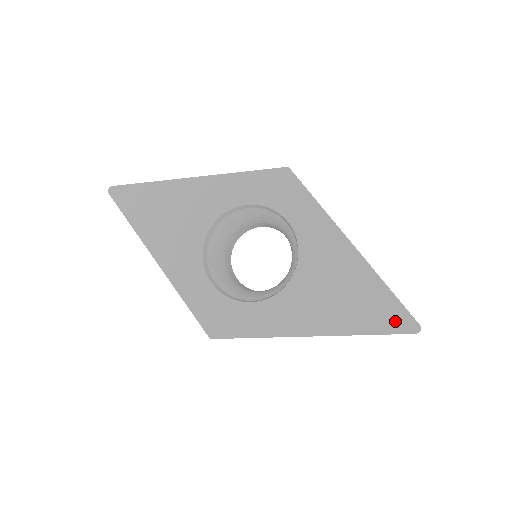
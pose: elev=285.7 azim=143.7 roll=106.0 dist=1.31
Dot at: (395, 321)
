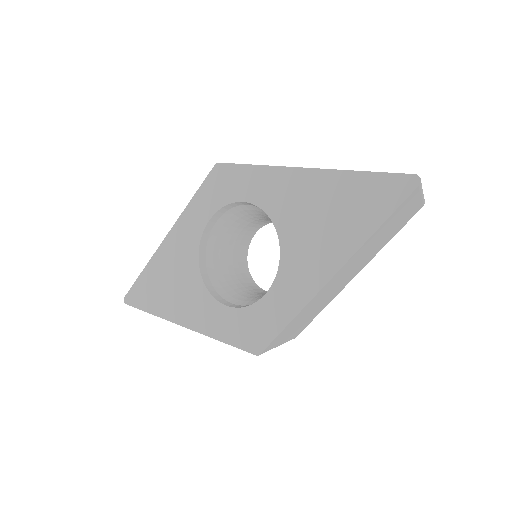
Dot at: (390, 193)
